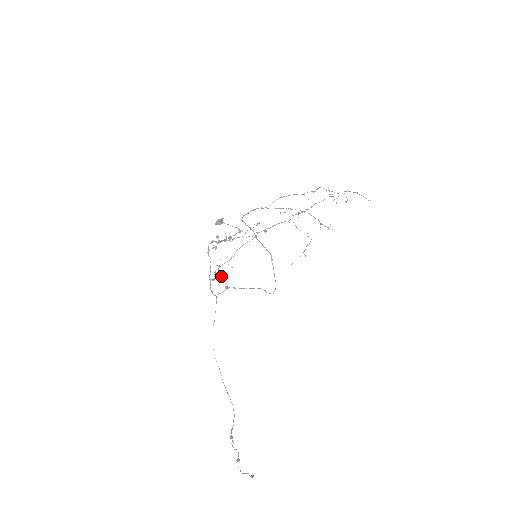
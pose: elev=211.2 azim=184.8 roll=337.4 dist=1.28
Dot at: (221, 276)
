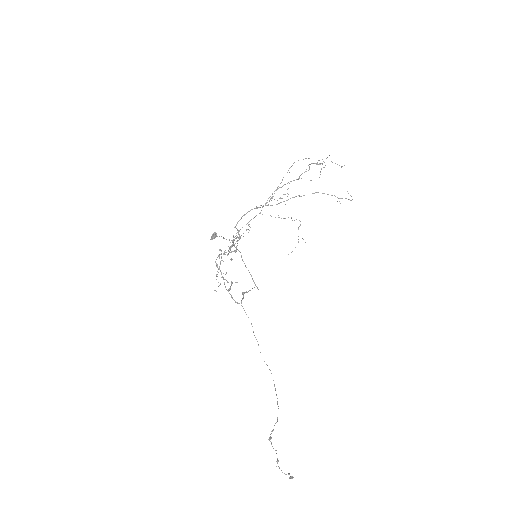
Dot at: (219, 285)
